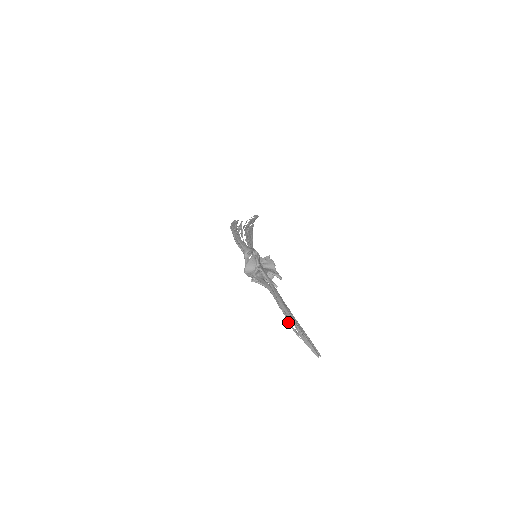
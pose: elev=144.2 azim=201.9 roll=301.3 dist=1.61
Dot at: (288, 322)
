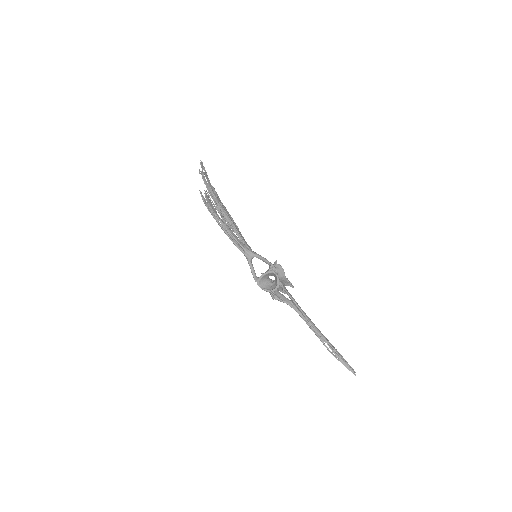
Dot at: (325, 346)
